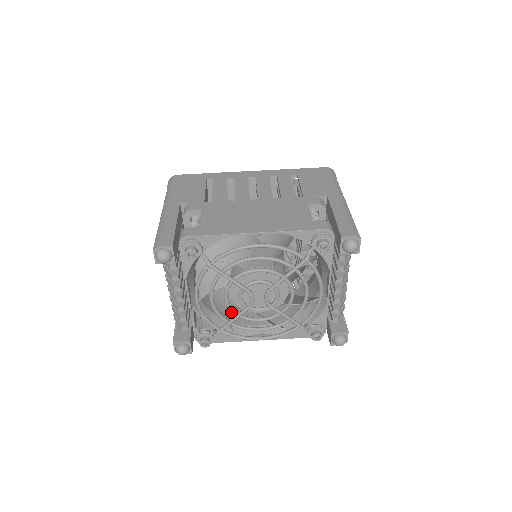
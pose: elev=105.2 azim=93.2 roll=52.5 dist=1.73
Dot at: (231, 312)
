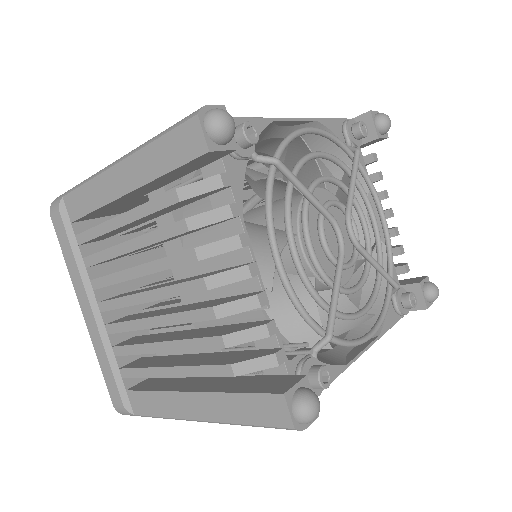
Dot at: occluded
